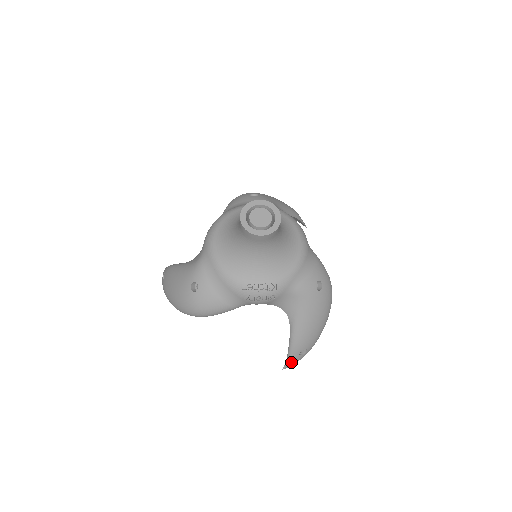
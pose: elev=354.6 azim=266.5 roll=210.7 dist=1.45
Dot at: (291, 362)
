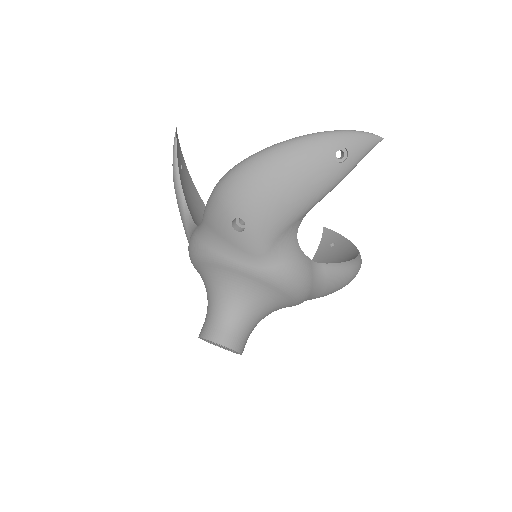
Dot at: occluded
